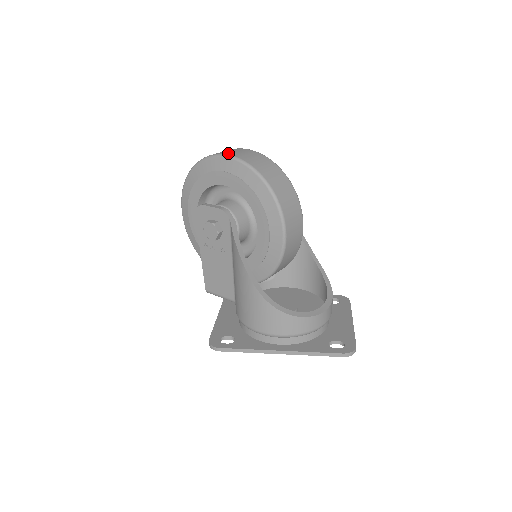
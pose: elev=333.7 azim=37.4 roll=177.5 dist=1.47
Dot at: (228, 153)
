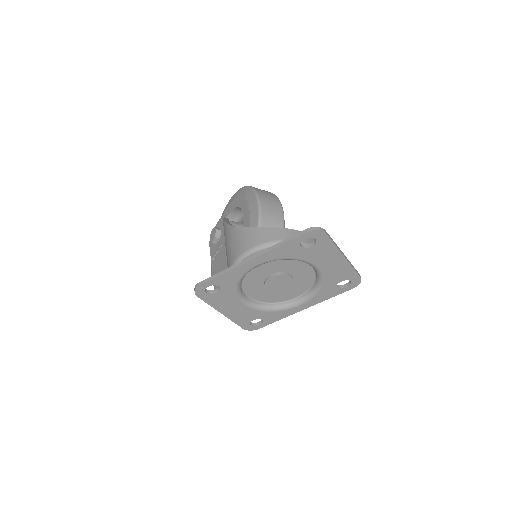
Dot at: occluded
